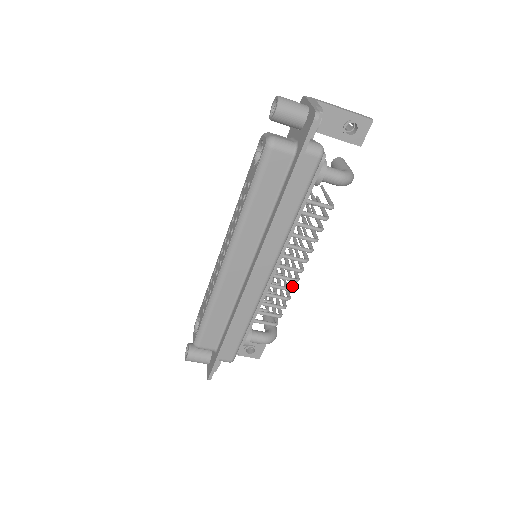
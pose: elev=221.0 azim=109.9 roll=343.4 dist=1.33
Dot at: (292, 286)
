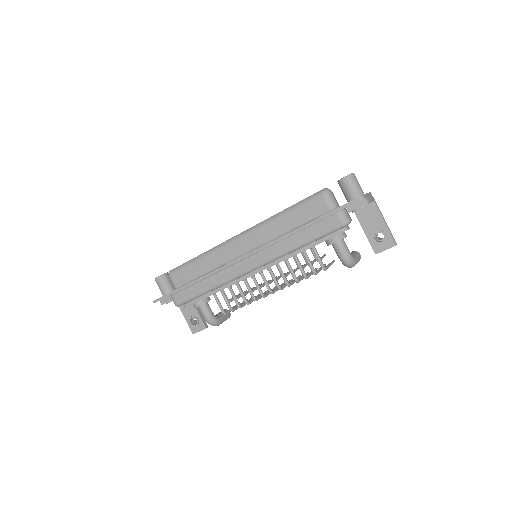
Dot at: (257, 298)
